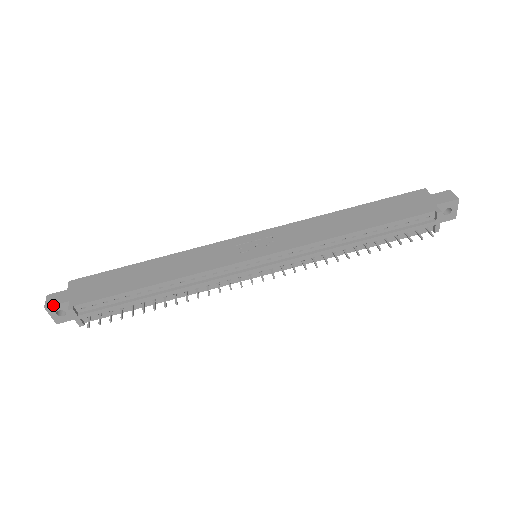
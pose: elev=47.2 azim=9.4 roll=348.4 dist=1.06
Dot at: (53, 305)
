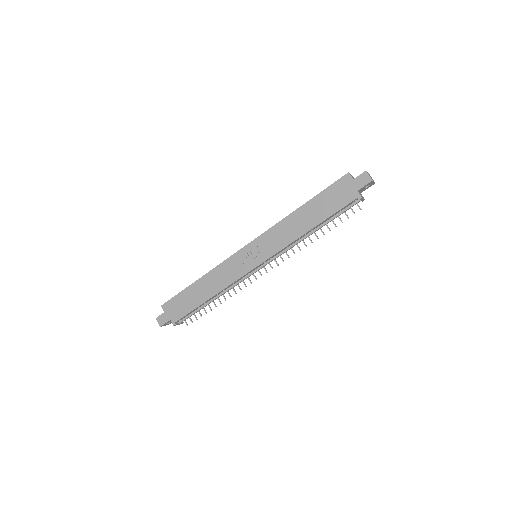
Dot at: (164, 324)
